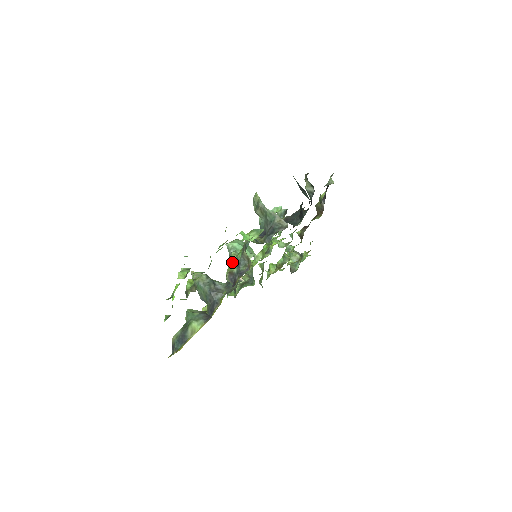
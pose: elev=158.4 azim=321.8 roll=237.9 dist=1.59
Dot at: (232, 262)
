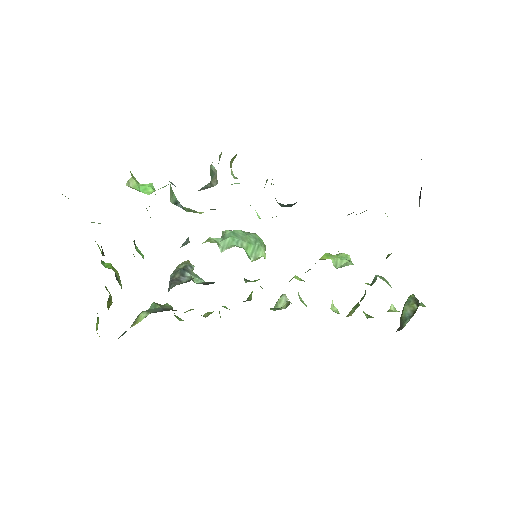
Dot at: occluded
